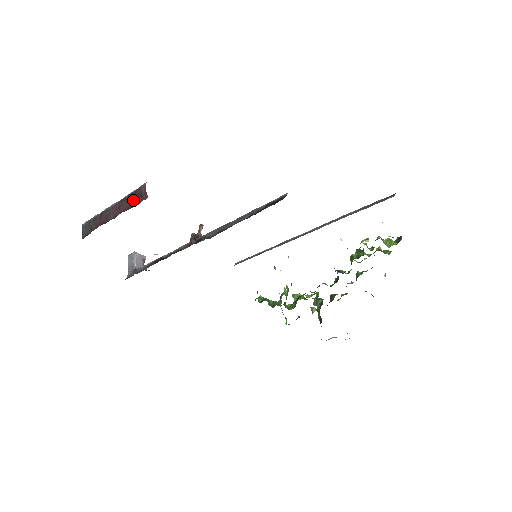
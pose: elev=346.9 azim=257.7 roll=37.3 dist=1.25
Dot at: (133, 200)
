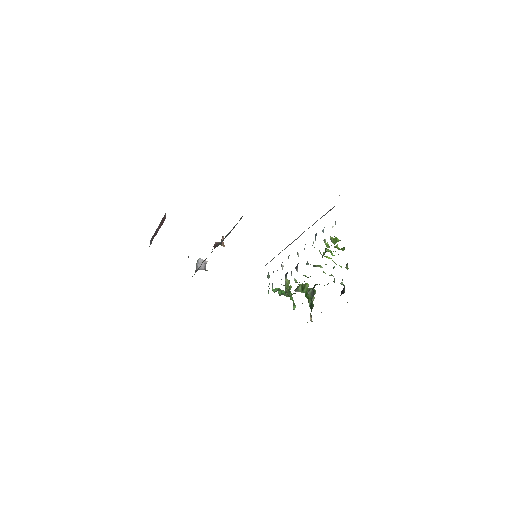
Dot at: (162, 222)
